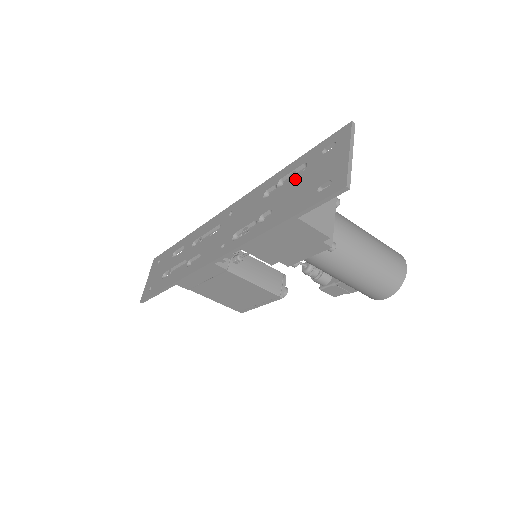
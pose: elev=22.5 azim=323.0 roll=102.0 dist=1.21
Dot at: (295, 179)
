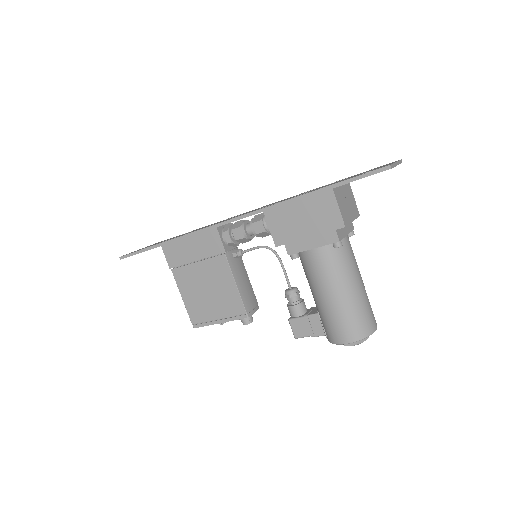
Dot at: occluded
